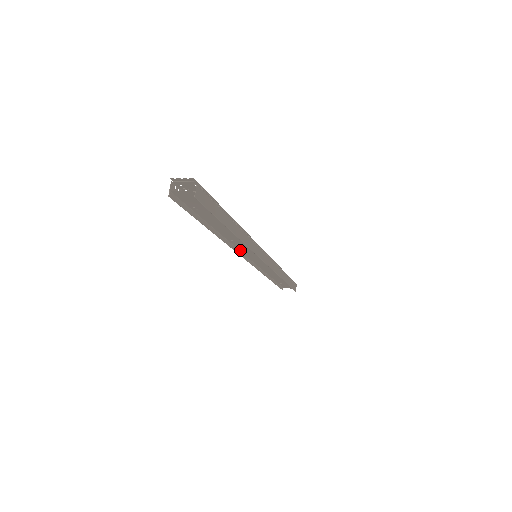
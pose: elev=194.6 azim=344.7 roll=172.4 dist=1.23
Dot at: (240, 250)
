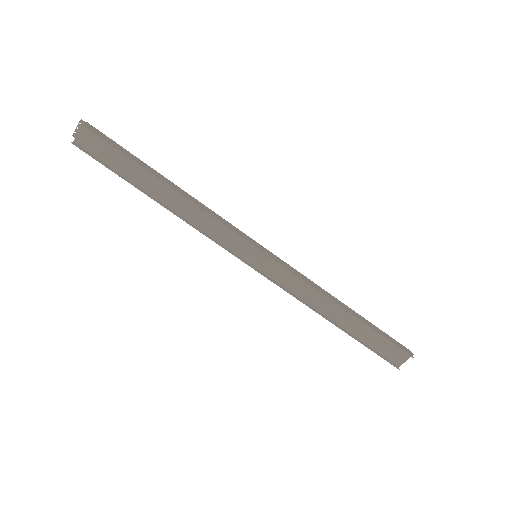
Dot at: (225, 246)
